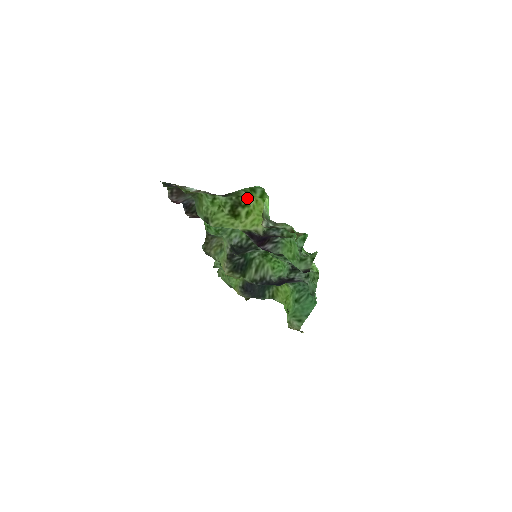
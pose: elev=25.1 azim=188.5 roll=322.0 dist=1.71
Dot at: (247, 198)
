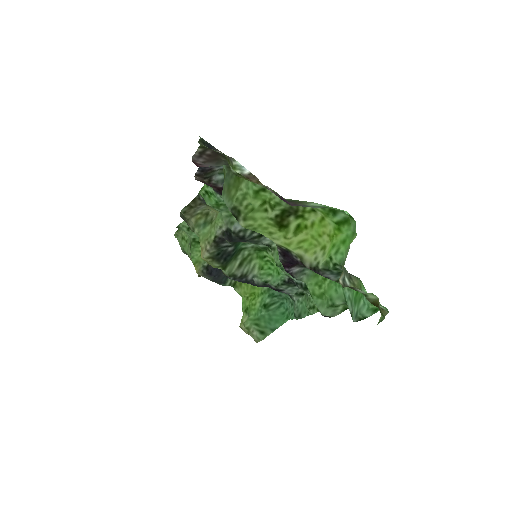
Dot at: (310, 209)
